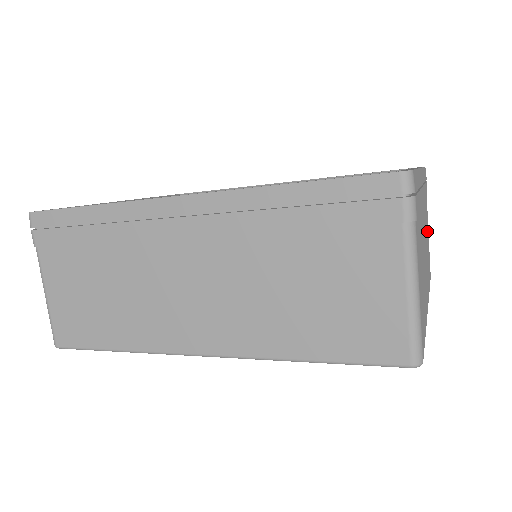
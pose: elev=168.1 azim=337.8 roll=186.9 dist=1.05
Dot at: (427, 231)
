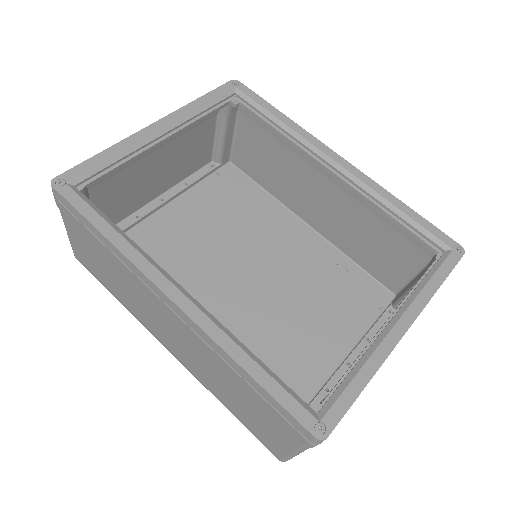
Dot at: occluded
